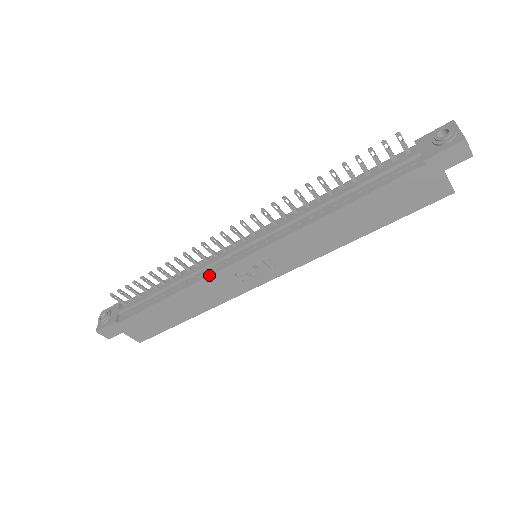
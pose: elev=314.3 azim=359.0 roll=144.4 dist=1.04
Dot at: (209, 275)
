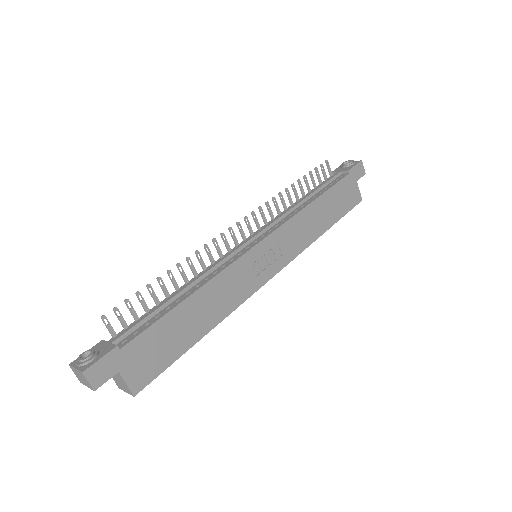
Dot at: (230, 264)
